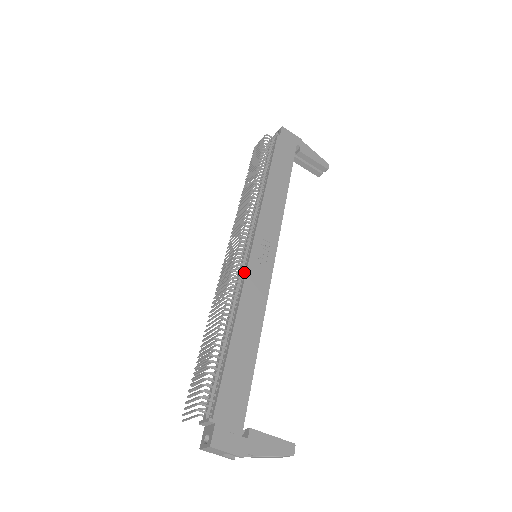
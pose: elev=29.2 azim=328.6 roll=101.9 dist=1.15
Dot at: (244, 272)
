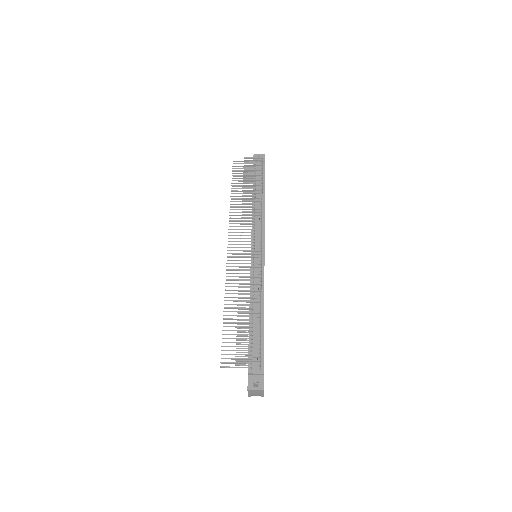
Dot at: (262, 270)
